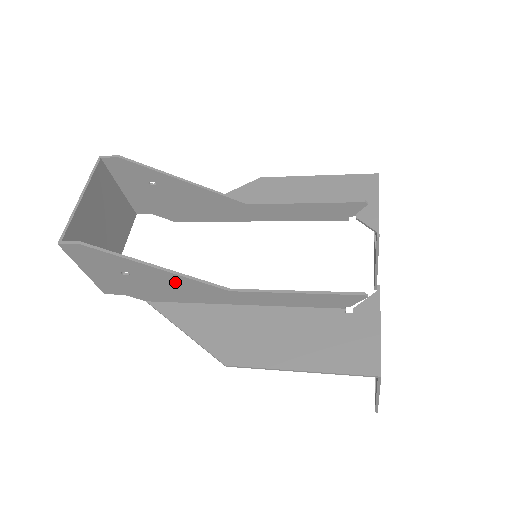
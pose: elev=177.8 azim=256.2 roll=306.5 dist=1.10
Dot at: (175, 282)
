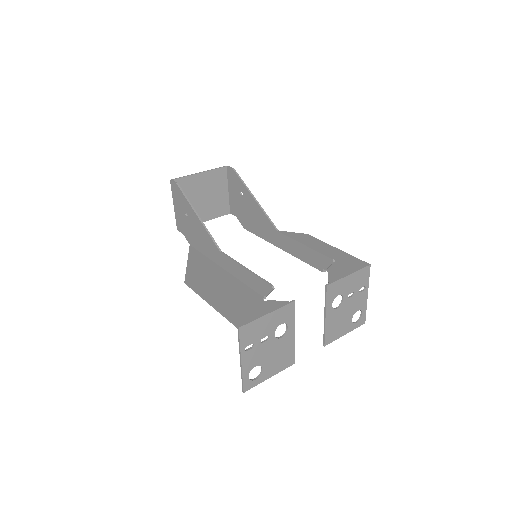
Dot at: (202, 232)
